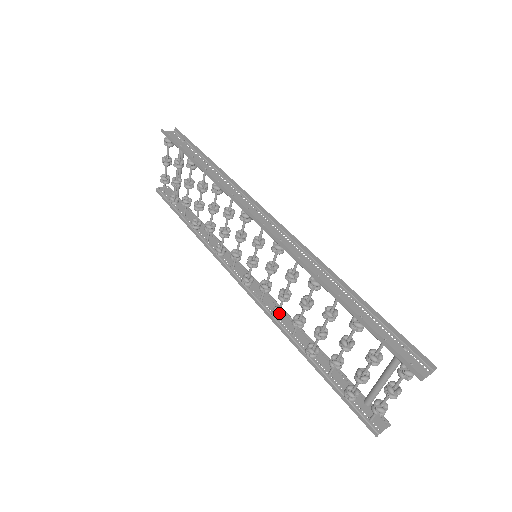
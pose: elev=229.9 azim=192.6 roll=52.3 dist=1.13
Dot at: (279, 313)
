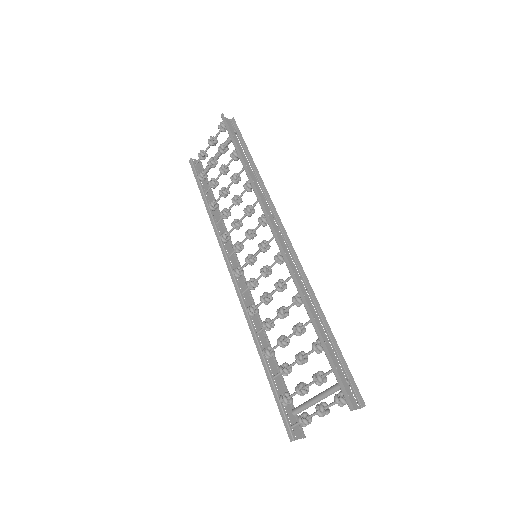
Dot at: (254, 311)
